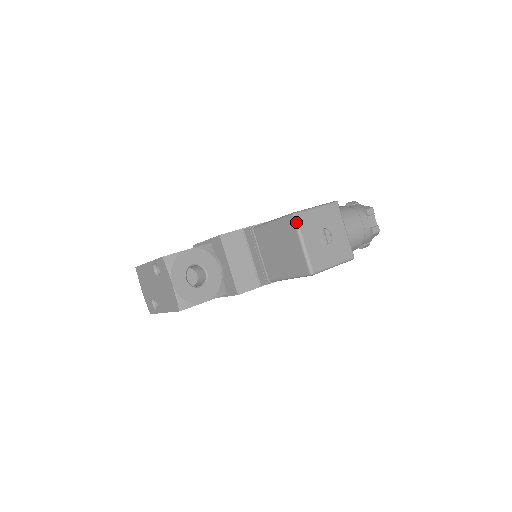
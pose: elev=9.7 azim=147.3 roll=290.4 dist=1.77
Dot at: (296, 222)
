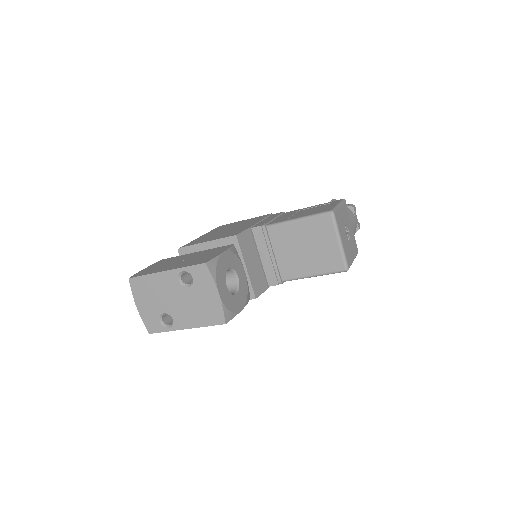
Dot at: (335, 220)
